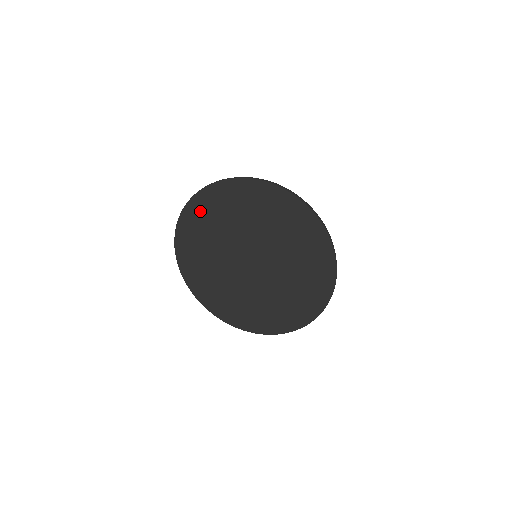
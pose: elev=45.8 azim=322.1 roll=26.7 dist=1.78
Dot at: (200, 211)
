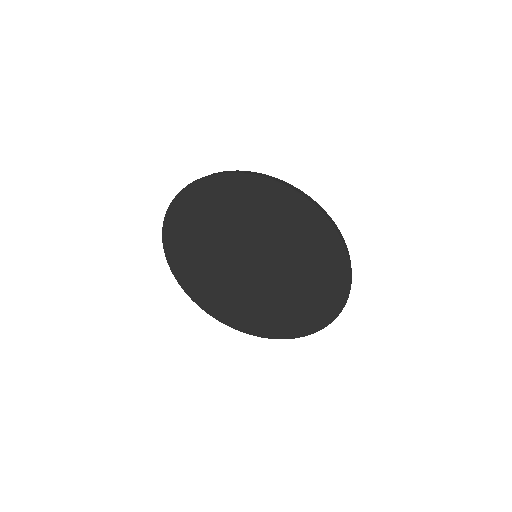
Dot at: (178, 253)
